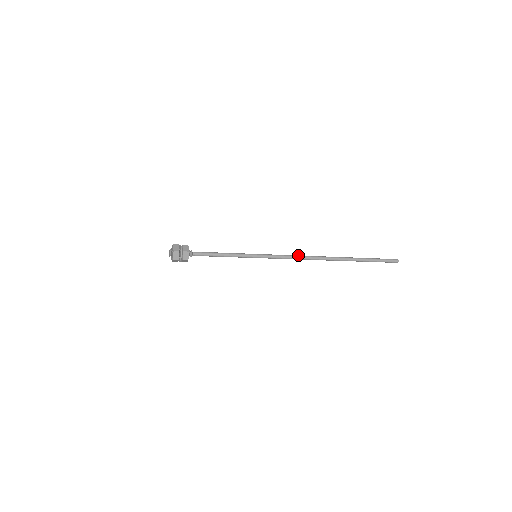
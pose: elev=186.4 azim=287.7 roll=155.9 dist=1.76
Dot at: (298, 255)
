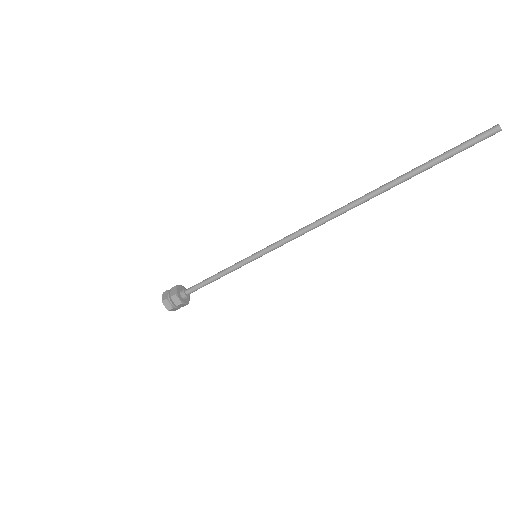
Dot at: (312, 225)
